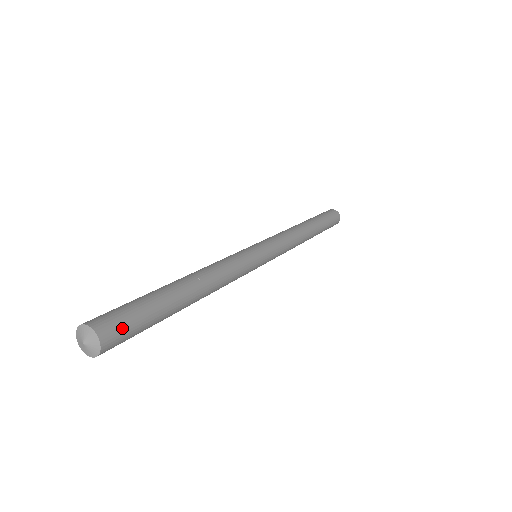
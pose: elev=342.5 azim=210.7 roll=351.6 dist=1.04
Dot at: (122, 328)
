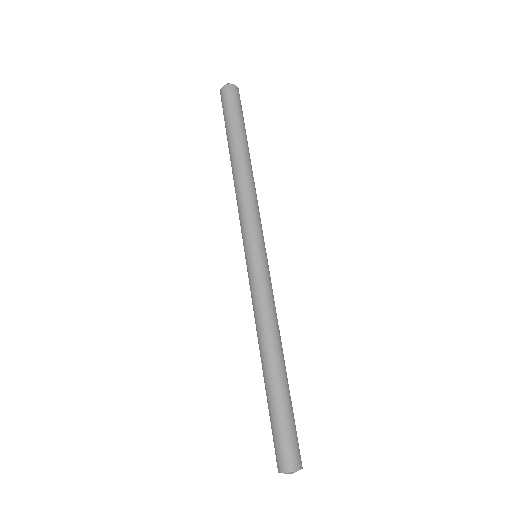
Dot at: occluded
